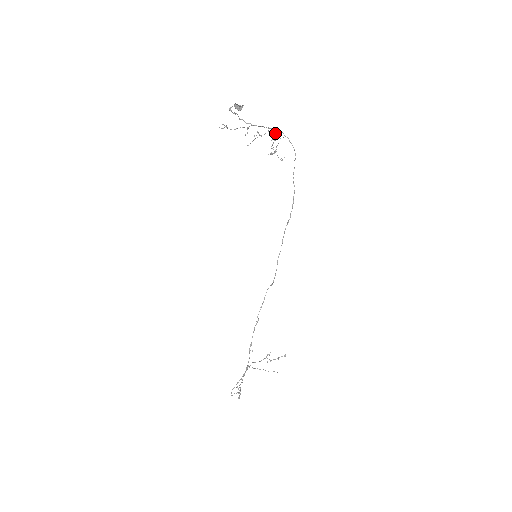
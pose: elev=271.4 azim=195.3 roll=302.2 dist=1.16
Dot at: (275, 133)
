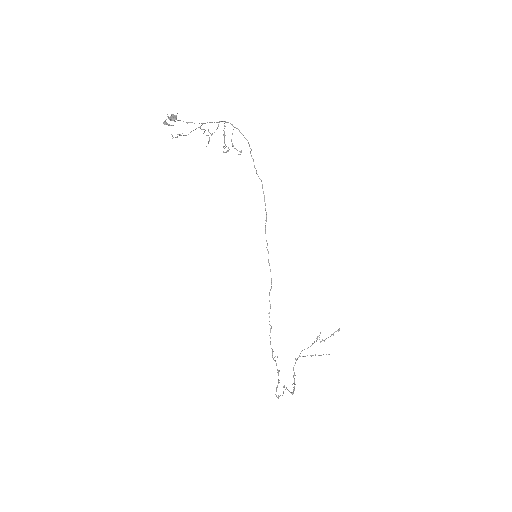
Dot at: occluded
